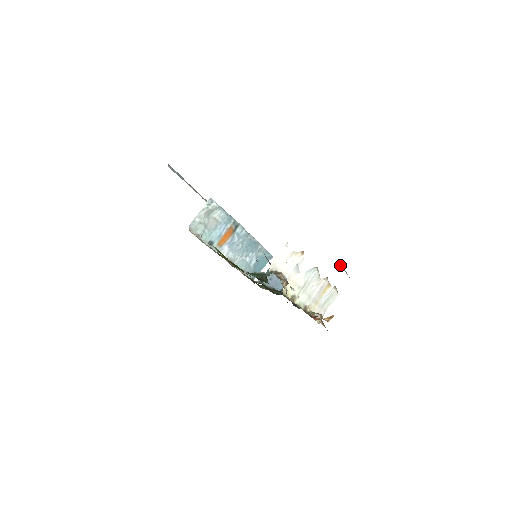
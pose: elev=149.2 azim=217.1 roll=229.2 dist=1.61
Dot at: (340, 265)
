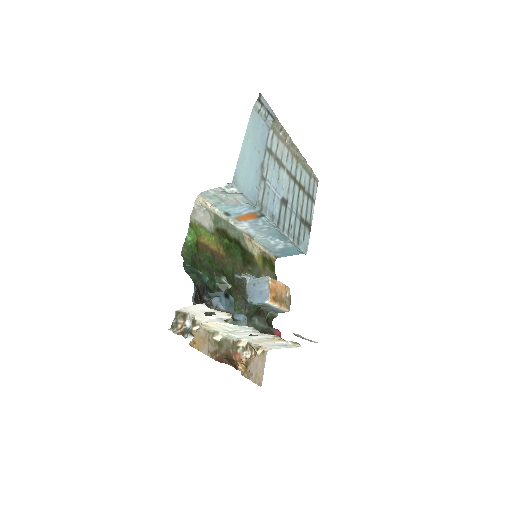
Dot at: (298, 336)
